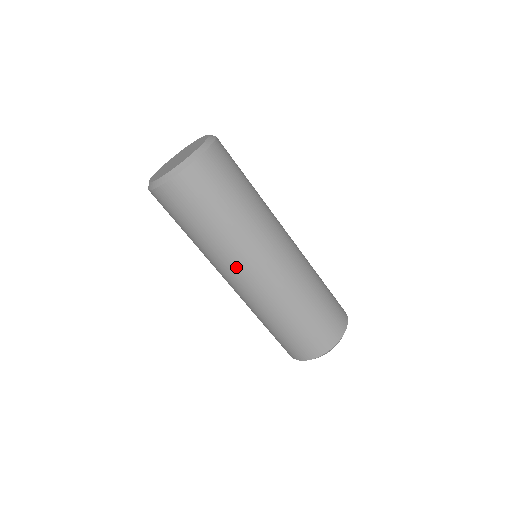
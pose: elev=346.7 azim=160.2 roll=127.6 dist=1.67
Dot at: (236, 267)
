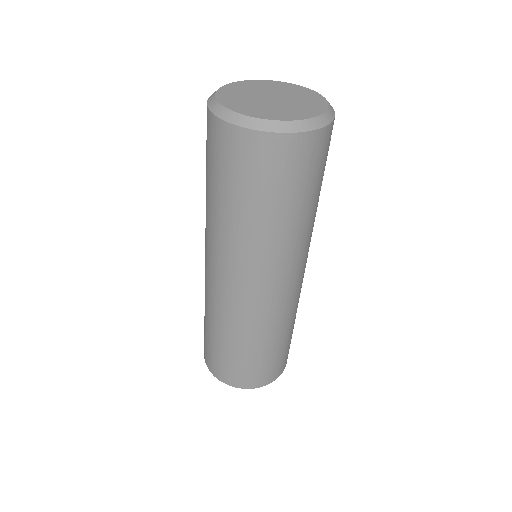
Dot at: (244, 270)
